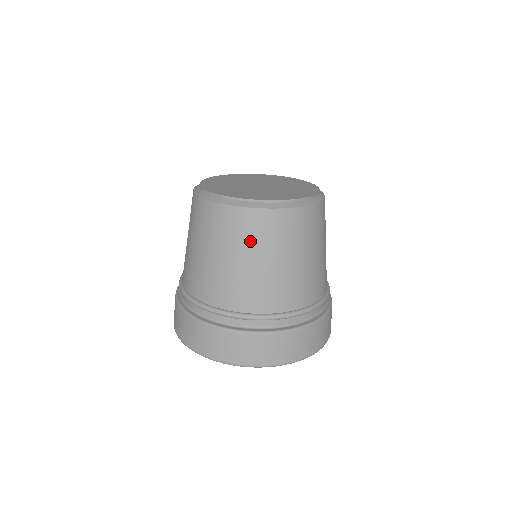
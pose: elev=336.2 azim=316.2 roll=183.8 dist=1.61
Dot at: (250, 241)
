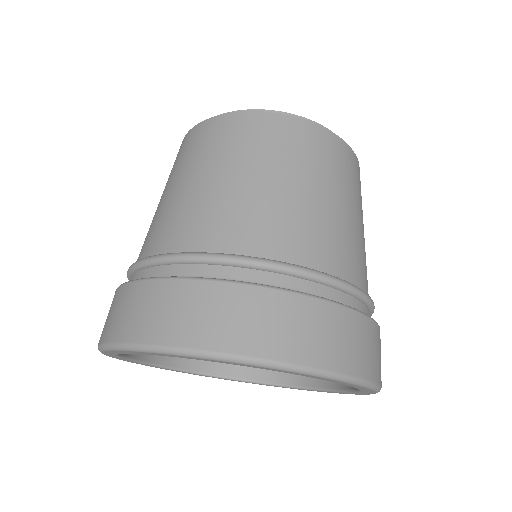
Dot at: (325, 168)
